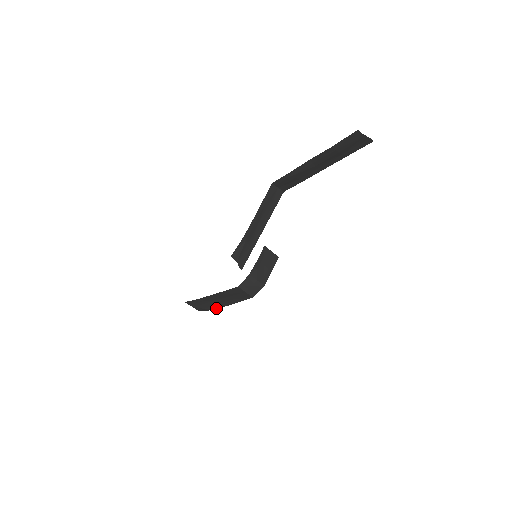
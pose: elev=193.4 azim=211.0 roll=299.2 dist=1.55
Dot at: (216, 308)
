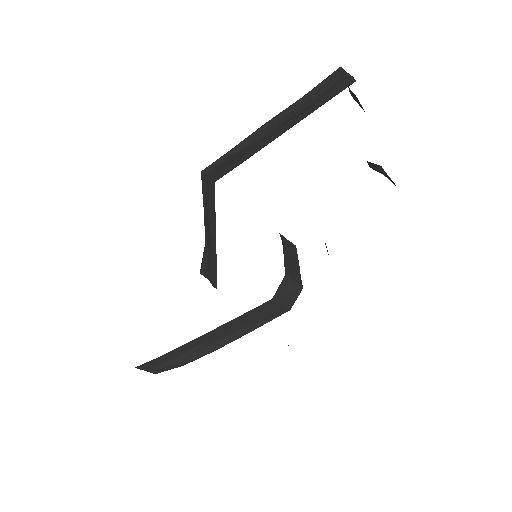
Dot at: (206, 354)
